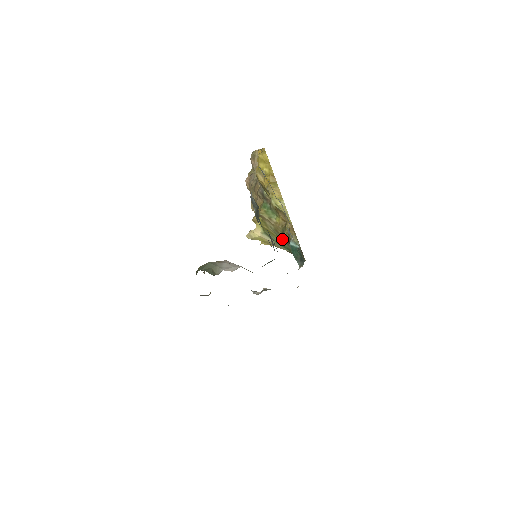
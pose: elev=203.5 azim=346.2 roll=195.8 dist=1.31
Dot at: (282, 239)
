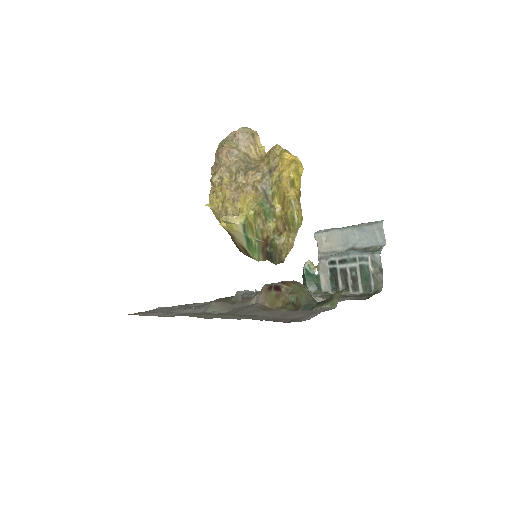
Dot at: (258, 238)
